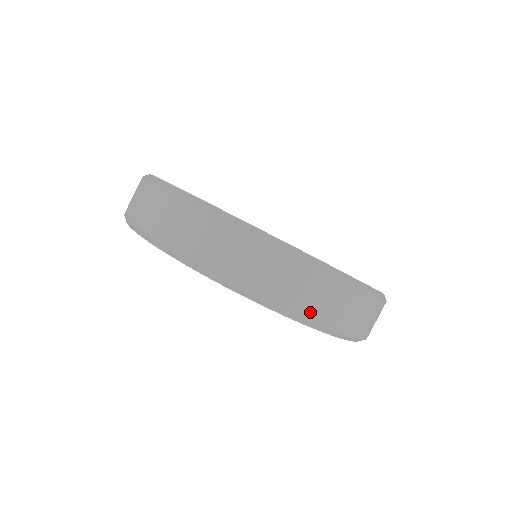
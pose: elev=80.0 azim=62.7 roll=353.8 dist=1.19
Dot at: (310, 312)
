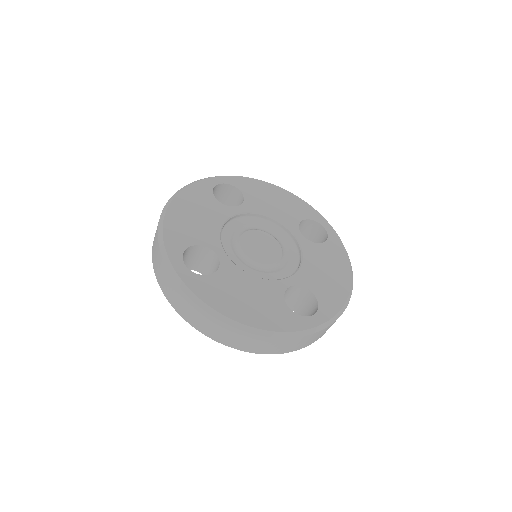
Dot at: (266, 352)
